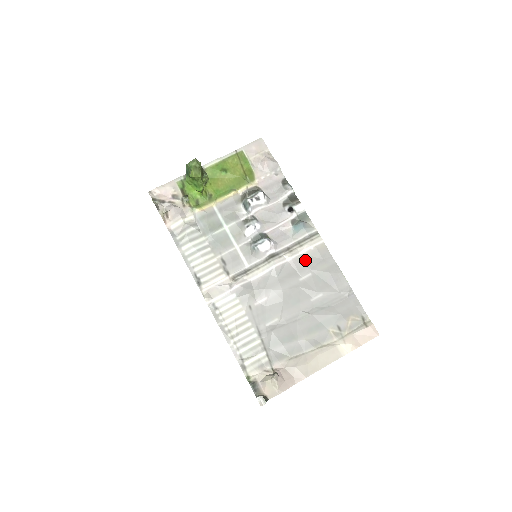
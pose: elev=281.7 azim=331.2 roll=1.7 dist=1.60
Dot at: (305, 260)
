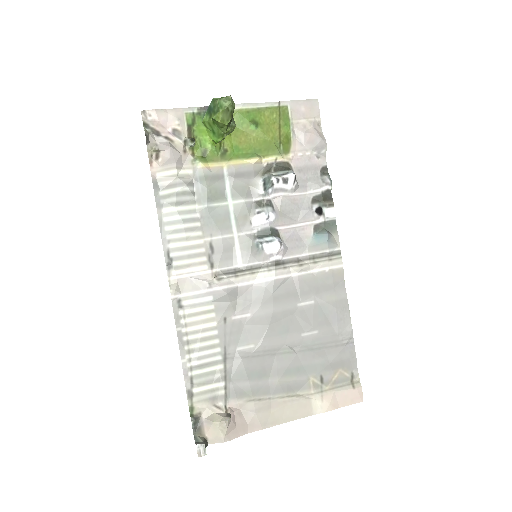
Dot at: (313, 282)
